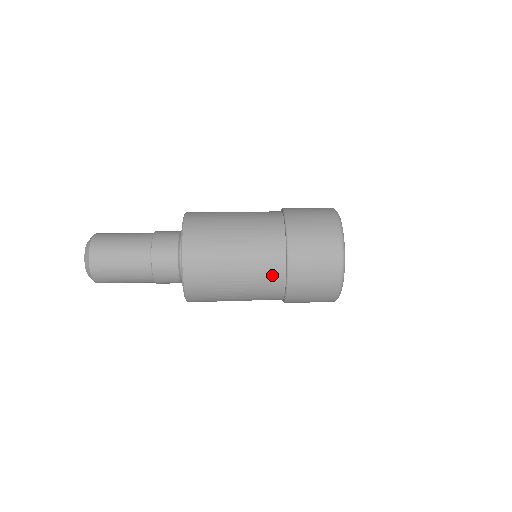
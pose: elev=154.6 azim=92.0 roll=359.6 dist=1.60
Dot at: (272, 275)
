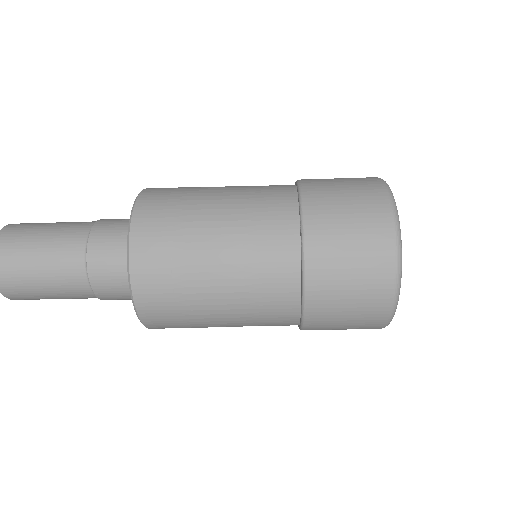
Dot at: (275, 194)
